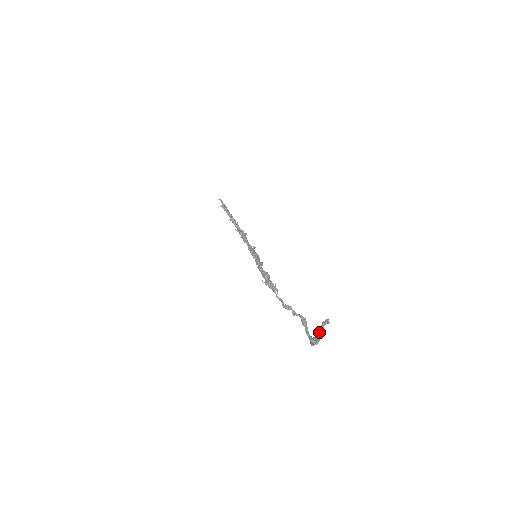
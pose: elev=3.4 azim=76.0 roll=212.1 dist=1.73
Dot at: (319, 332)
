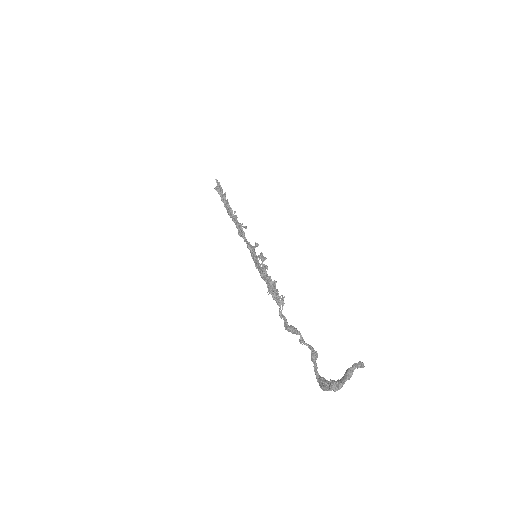
Dot at: (346, 375)
